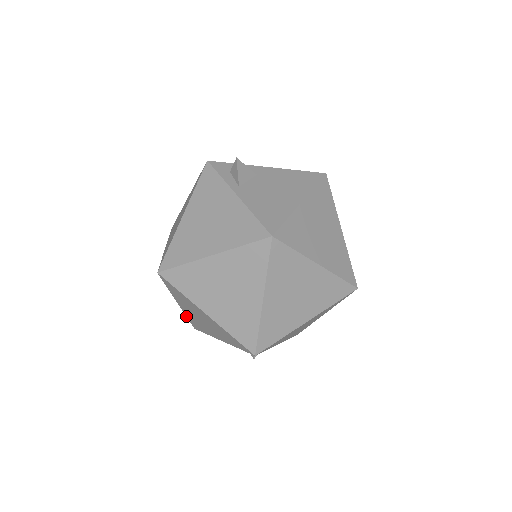
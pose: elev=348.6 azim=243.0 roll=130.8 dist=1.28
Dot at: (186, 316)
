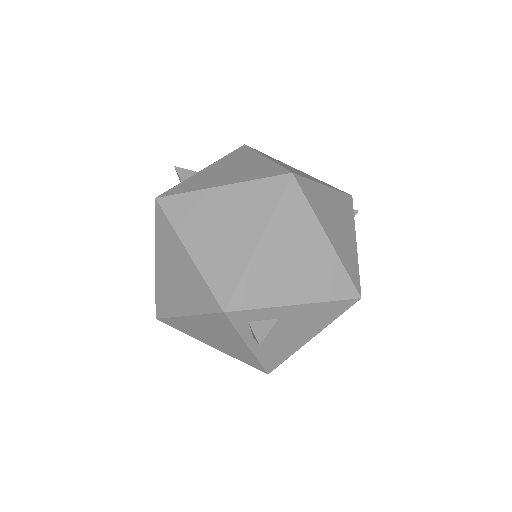
Dot at: occluded
